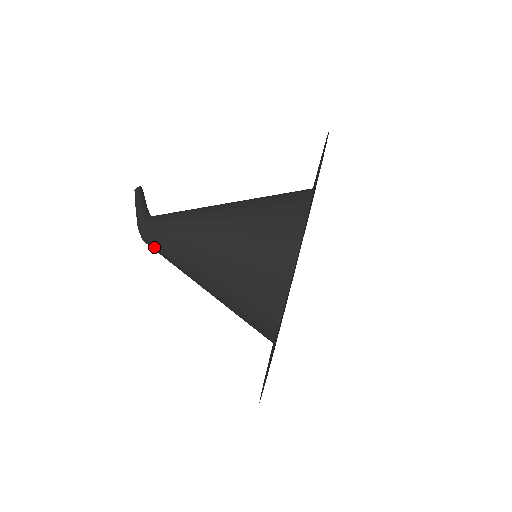
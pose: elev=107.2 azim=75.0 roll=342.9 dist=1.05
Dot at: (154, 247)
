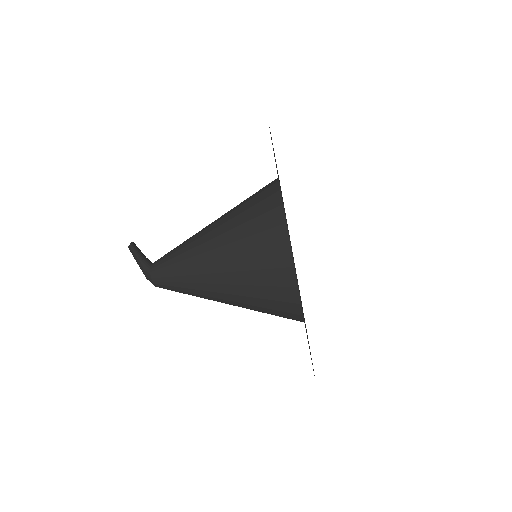
Dot at: (167, 288)
